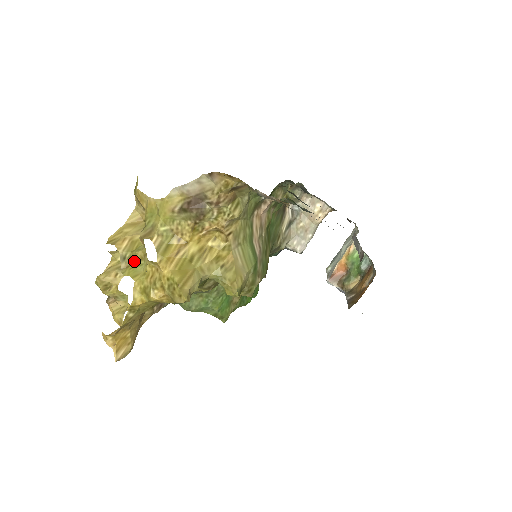
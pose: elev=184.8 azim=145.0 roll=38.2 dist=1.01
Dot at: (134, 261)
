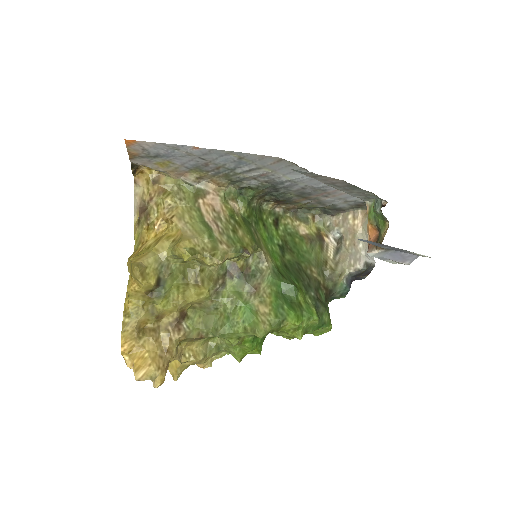
Dot at: occluded
